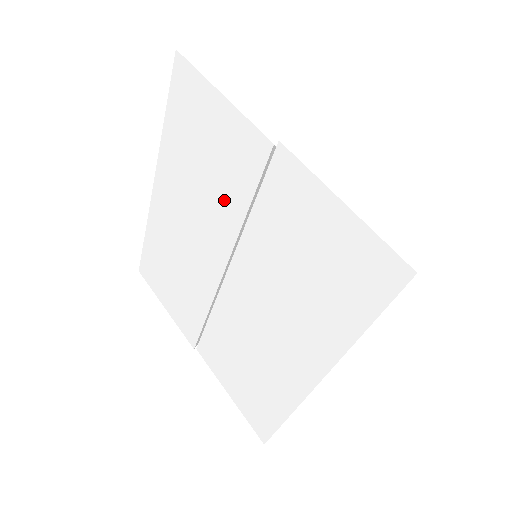
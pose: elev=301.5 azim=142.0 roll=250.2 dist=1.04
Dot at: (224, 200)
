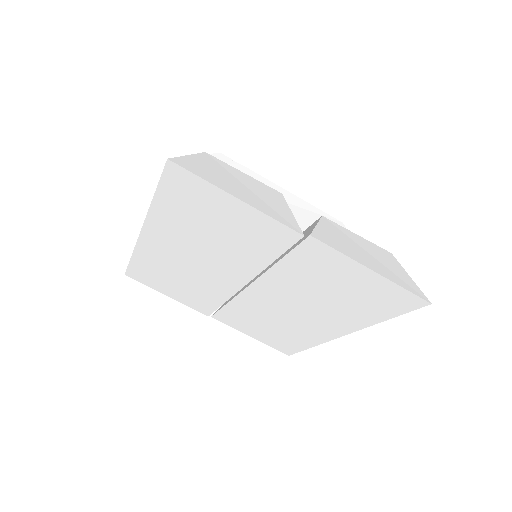
Dot at: (243, 254)
